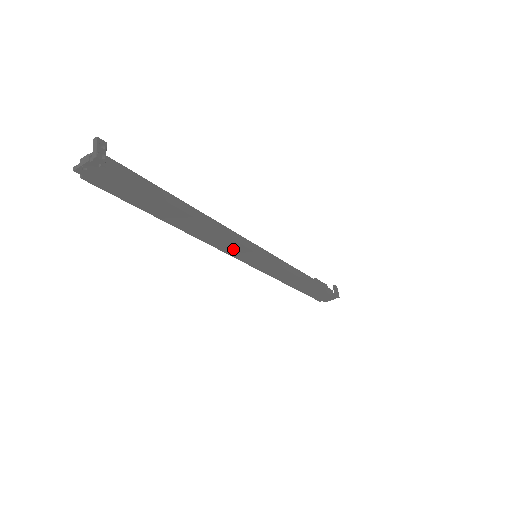
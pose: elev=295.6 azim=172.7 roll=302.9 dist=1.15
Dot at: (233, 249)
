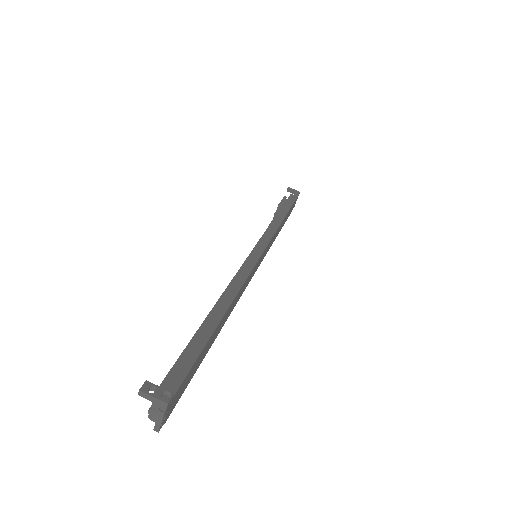
Dot at: (249, 278)
